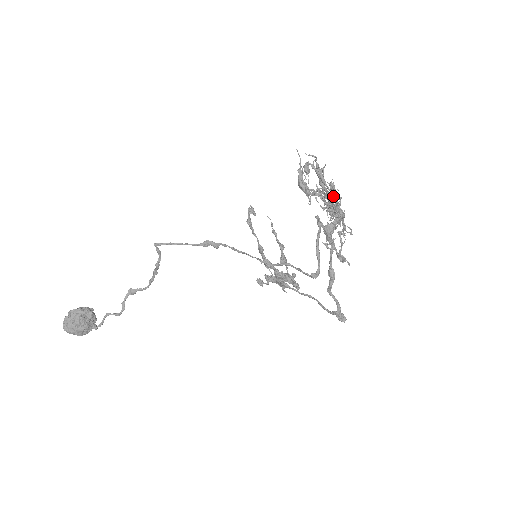
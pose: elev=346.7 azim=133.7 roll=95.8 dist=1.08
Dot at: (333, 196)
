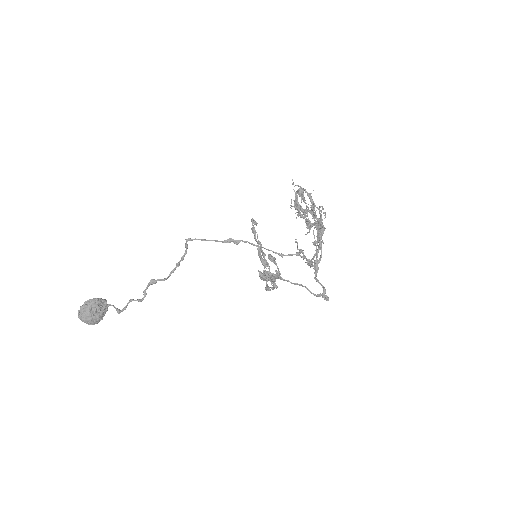
Dot at: occluded
